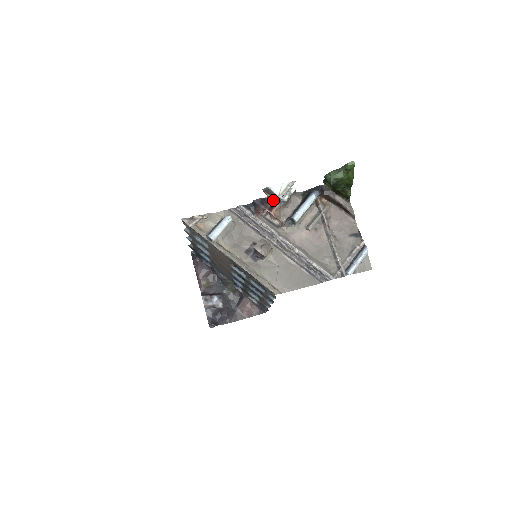
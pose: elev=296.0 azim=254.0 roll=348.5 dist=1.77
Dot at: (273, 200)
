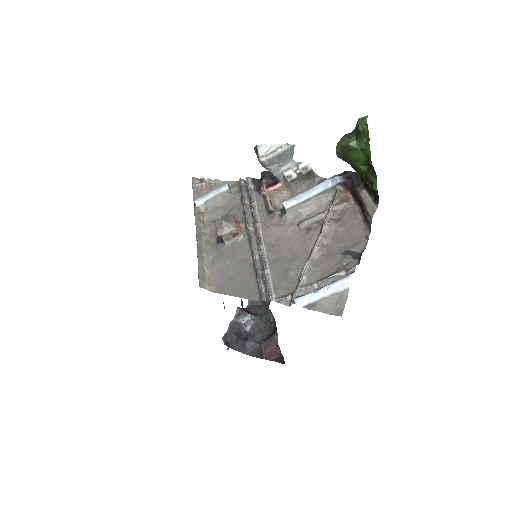
Dot at: occluded
